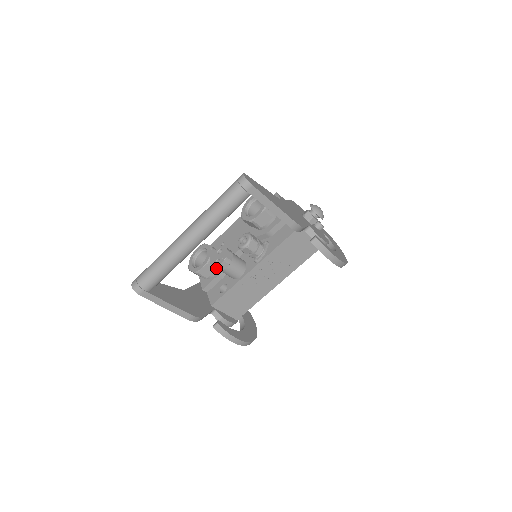
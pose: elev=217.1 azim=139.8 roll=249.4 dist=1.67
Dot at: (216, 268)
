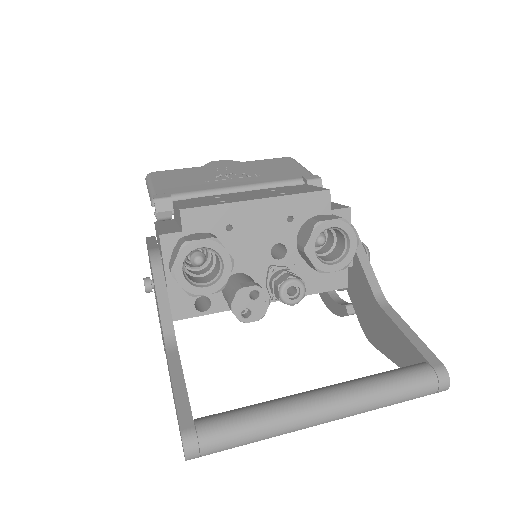
Dot at: (236, 316)
